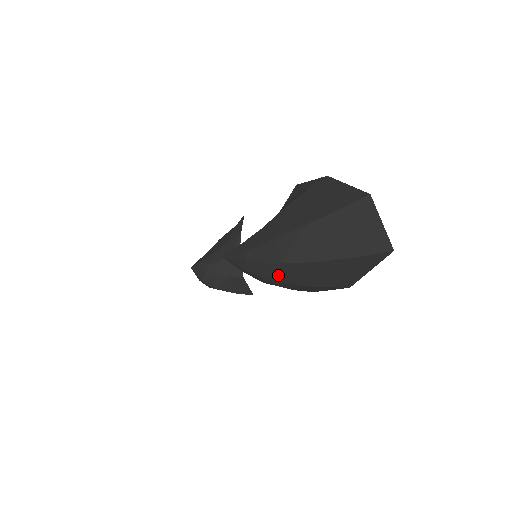
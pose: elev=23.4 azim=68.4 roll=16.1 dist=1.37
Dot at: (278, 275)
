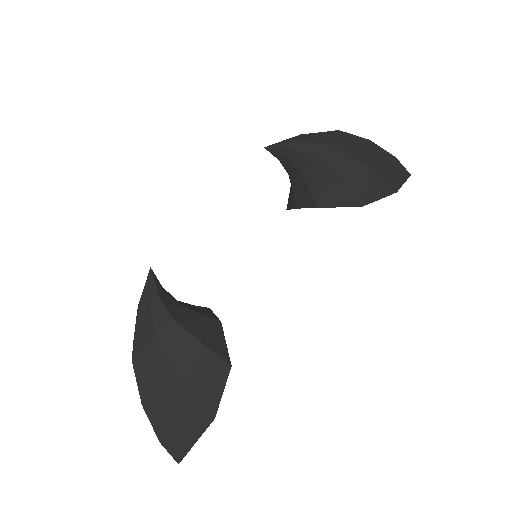
Dot at: (336, 141)
